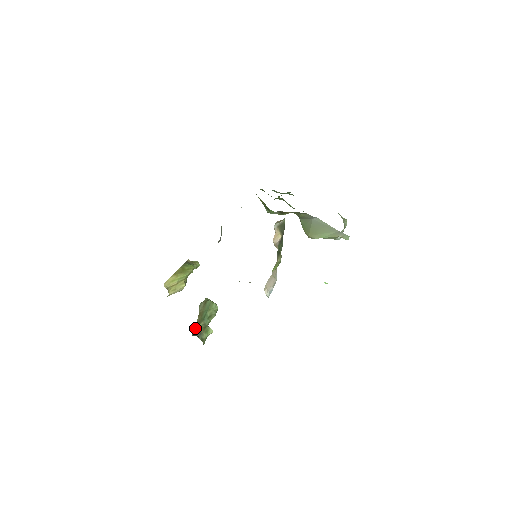
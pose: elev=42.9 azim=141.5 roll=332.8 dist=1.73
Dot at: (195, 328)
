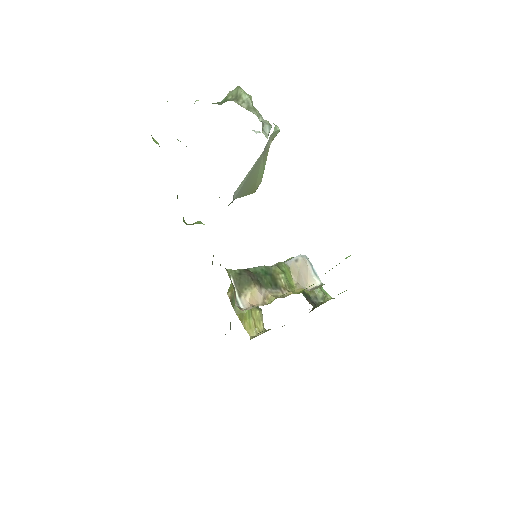
Dot at: (307, 298)
